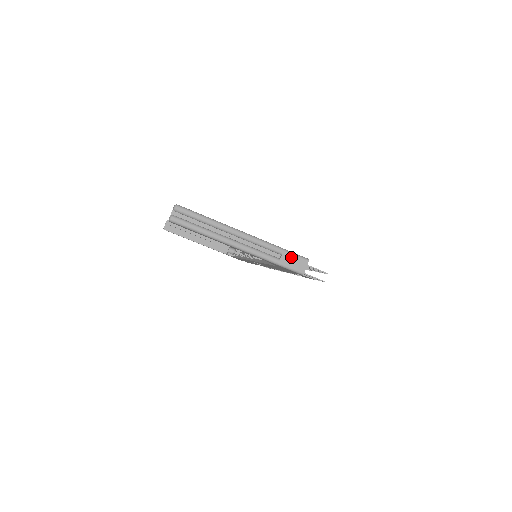
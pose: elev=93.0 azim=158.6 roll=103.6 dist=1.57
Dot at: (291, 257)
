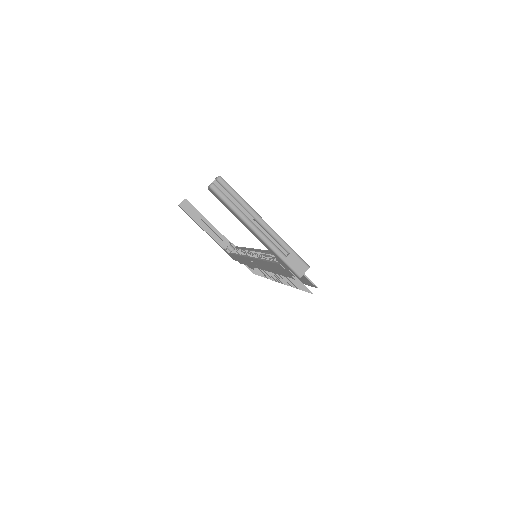
Dot at: (296, 259)
